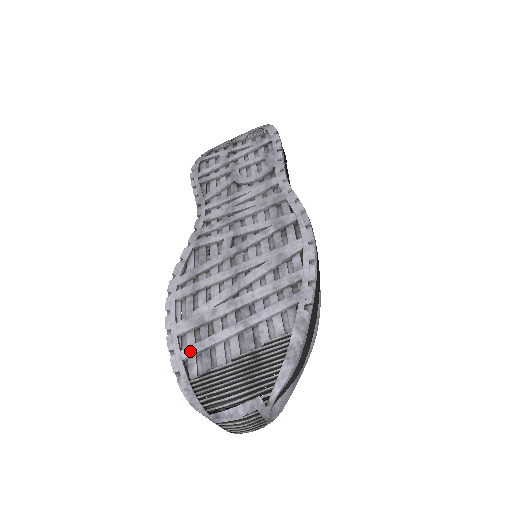
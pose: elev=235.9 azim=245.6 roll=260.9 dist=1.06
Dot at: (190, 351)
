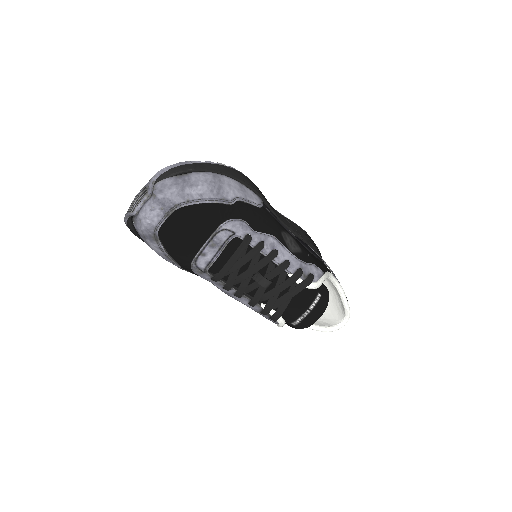
Dot at: occluded
